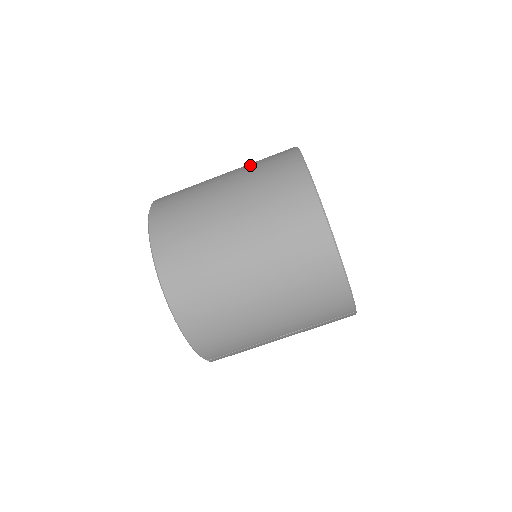
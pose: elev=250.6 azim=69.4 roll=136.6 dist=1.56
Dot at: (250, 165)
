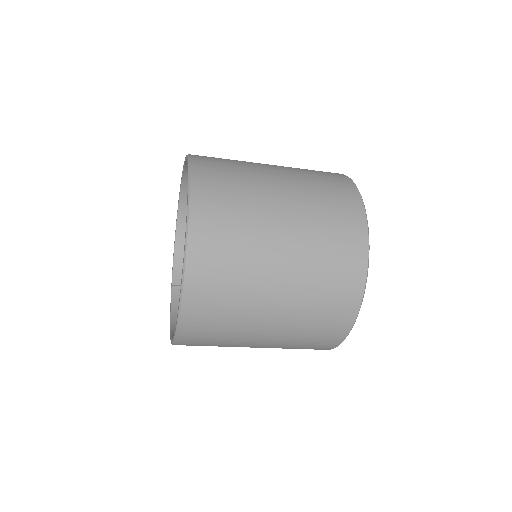
Dot at: (310, 293)
